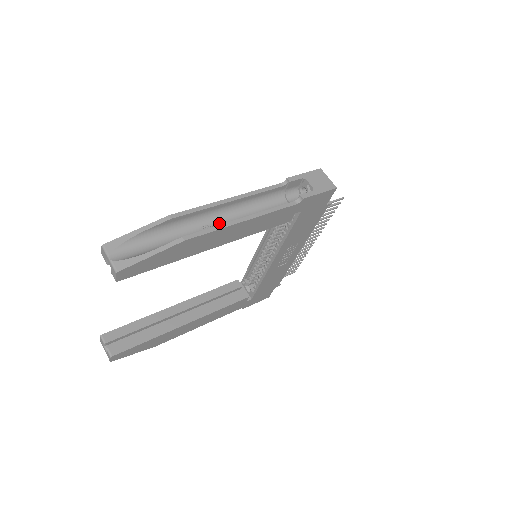
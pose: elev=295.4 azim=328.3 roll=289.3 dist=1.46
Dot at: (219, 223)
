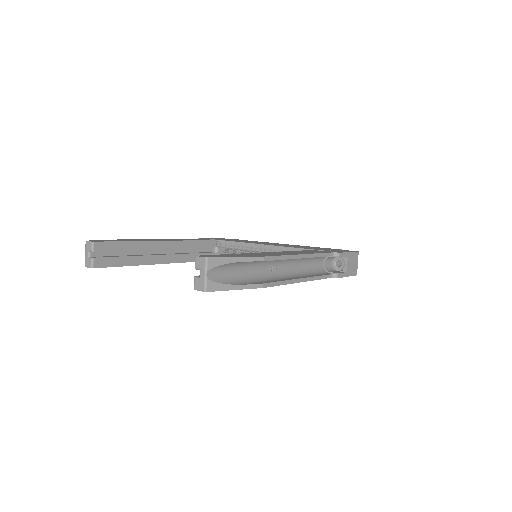
Dot at: (281, 267)
